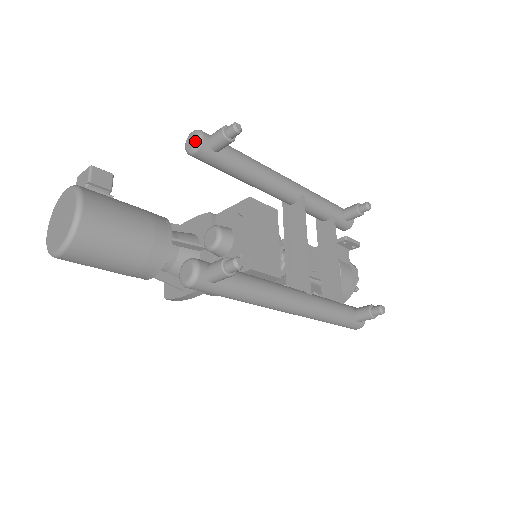
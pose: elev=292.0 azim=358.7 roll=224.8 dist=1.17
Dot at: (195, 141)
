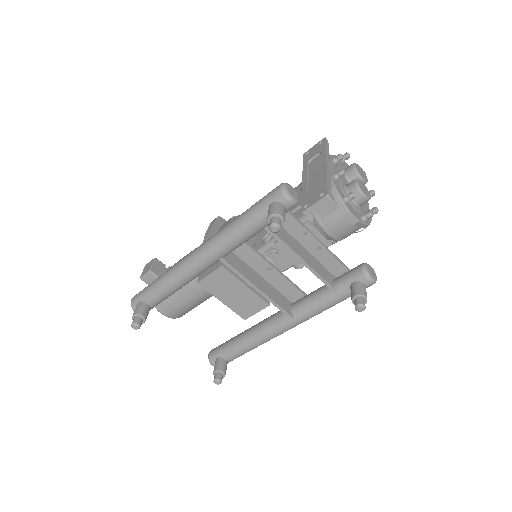
Dot at: occluded
